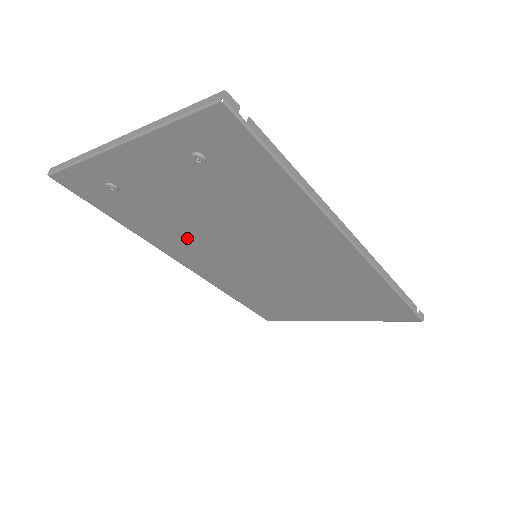
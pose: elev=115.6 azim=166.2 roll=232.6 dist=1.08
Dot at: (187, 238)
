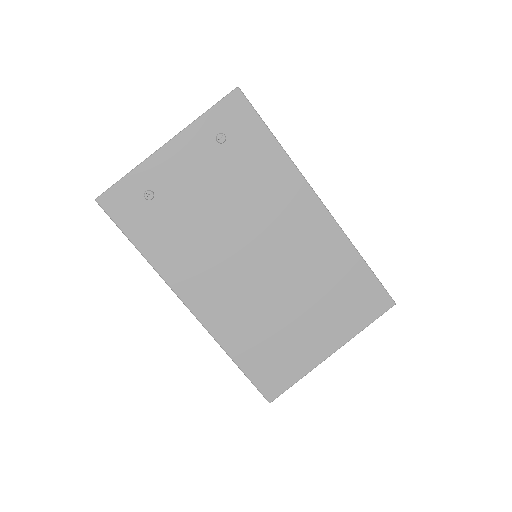
Dot at: (200, 251)
